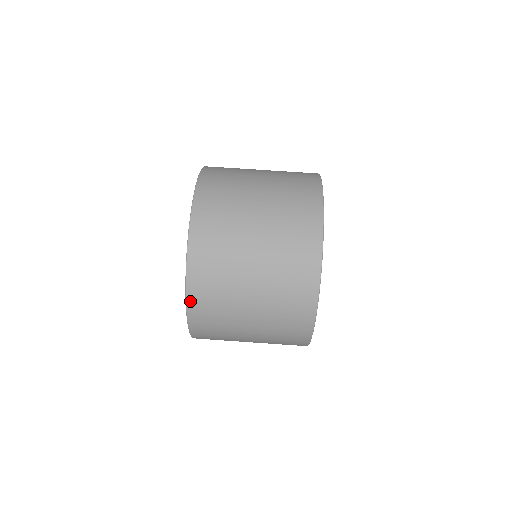
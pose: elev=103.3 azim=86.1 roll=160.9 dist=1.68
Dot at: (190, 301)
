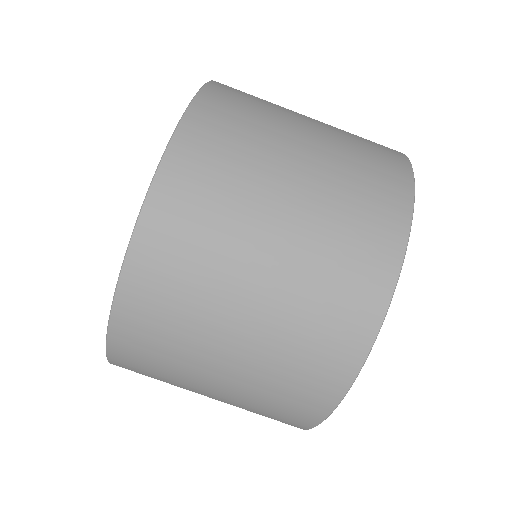
Dot at: (114, 359)
